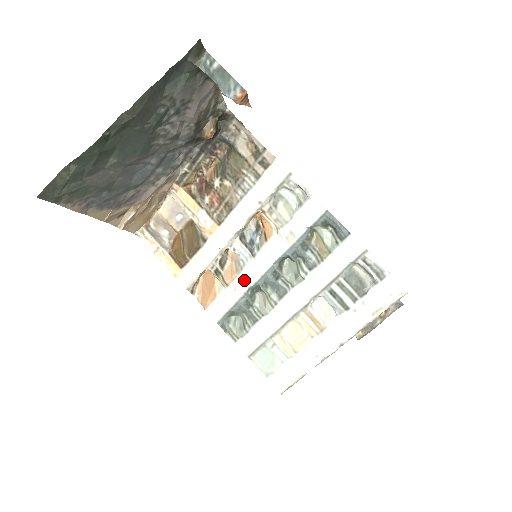
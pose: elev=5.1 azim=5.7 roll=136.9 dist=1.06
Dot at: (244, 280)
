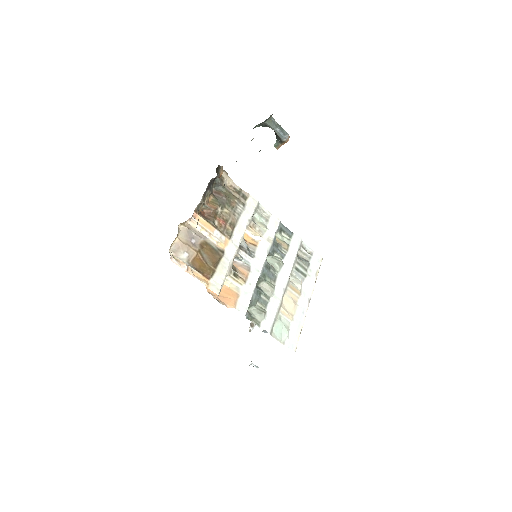
Dot at: (254, 275)
